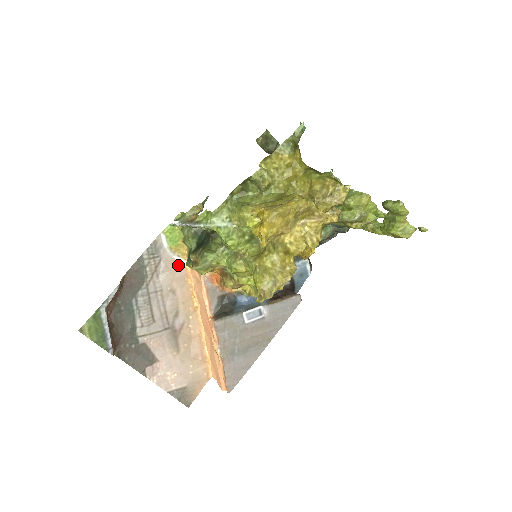
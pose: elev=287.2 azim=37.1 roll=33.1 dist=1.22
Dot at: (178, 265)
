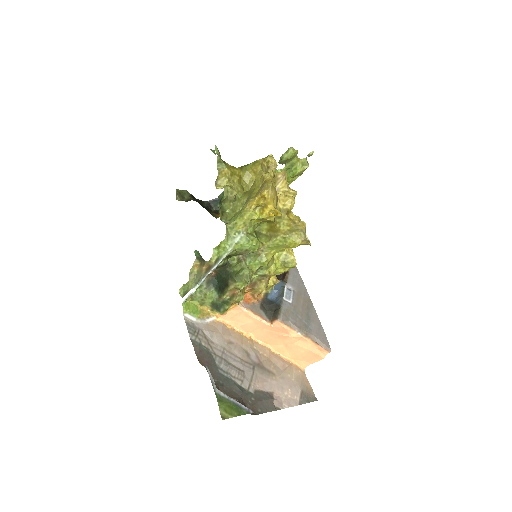
Dot at: (213, 324)
